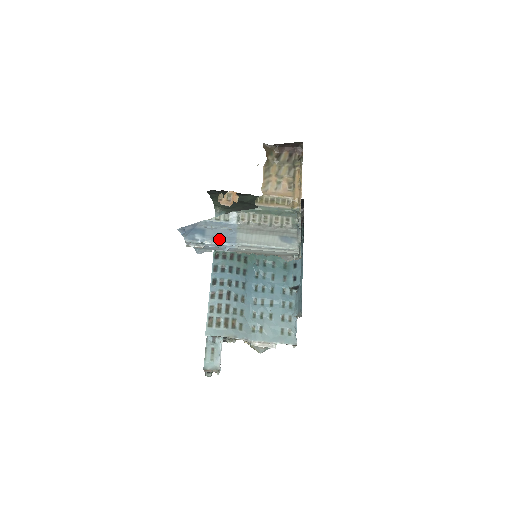
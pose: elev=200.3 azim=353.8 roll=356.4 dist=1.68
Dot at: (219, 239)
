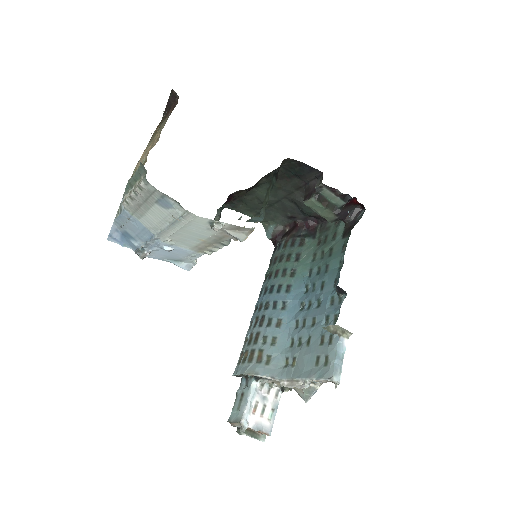
Dot at: (143, 237)
